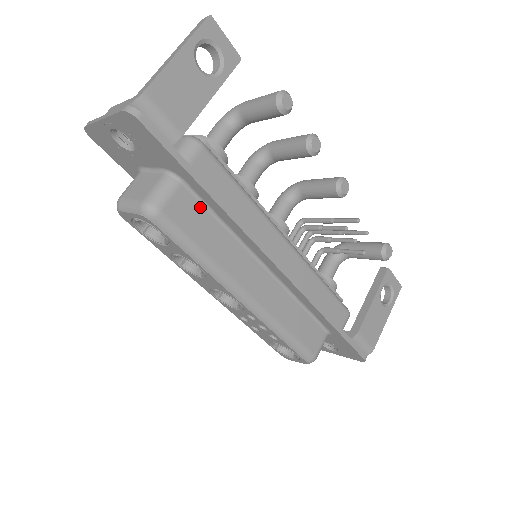
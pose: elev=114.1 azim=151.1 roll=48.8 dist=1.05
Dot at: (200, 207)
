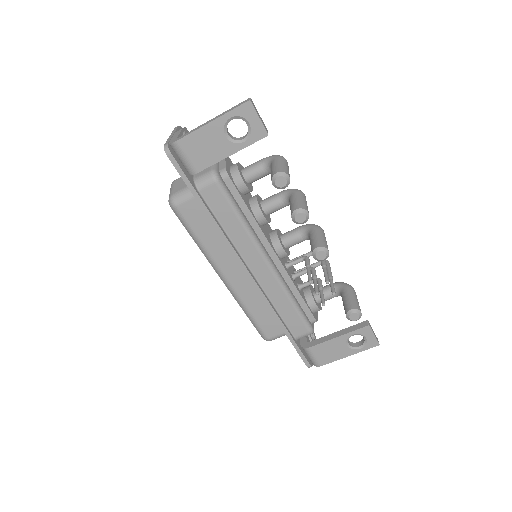
Dot at: occluded
